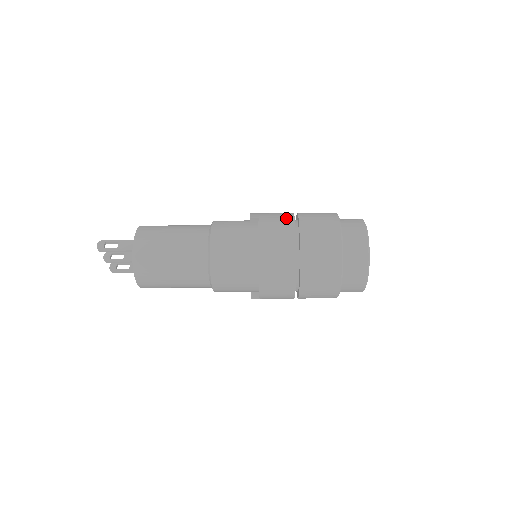
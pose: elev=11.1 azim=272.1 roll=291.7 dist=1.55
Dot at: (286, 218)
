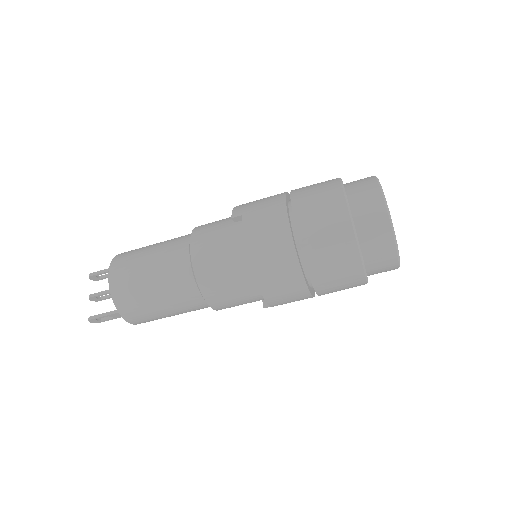
Dot at: occluded
